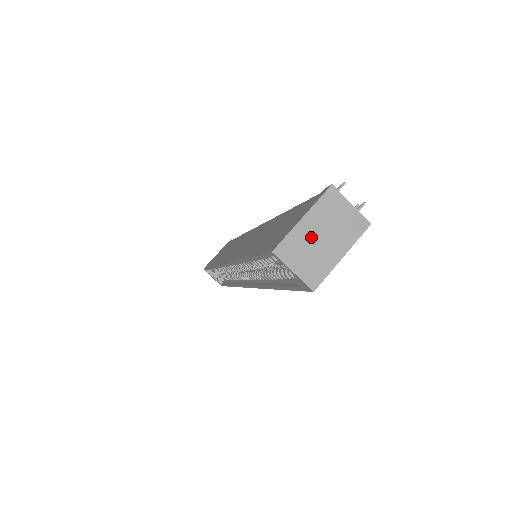
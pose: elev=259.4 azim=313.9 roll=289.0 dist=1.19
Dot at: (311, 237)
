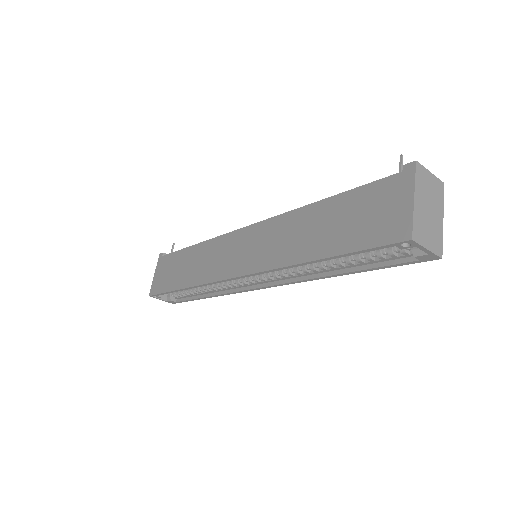
Dot at: (424, 213)
